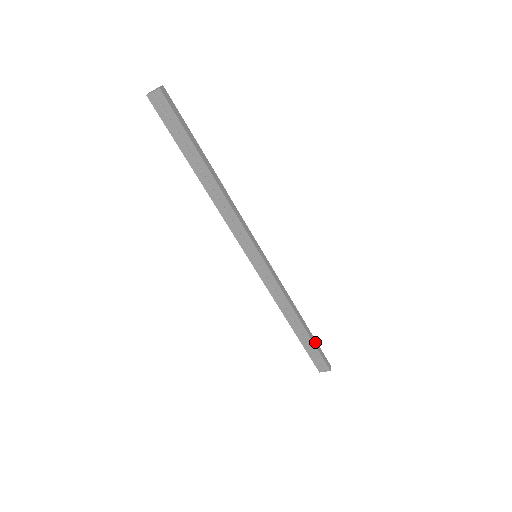
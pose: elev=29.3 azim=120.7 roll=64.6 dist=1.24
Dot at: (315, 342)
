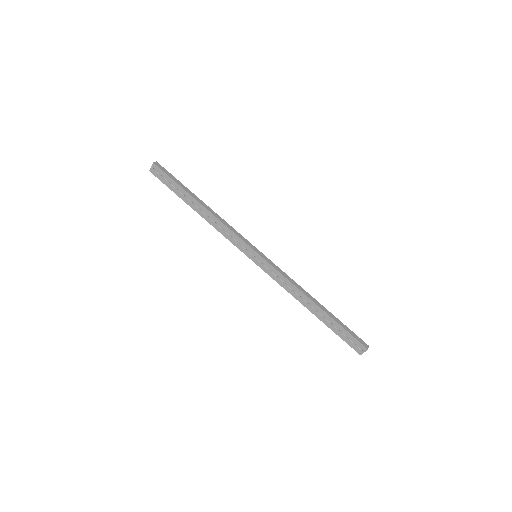
Dot at: (339, 322)
